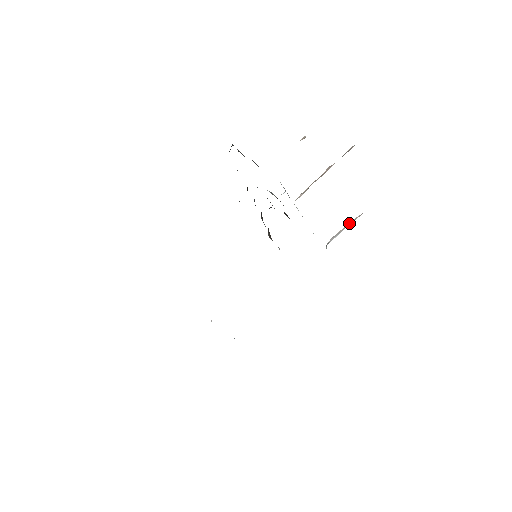
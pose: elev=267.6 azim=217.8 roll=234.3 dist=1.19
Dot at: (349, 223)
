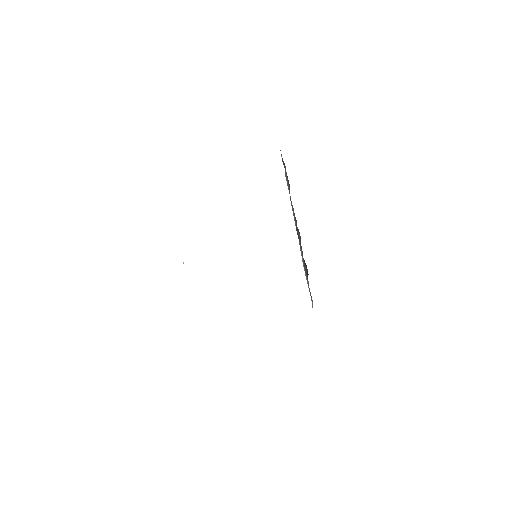
Dot at: occluded
